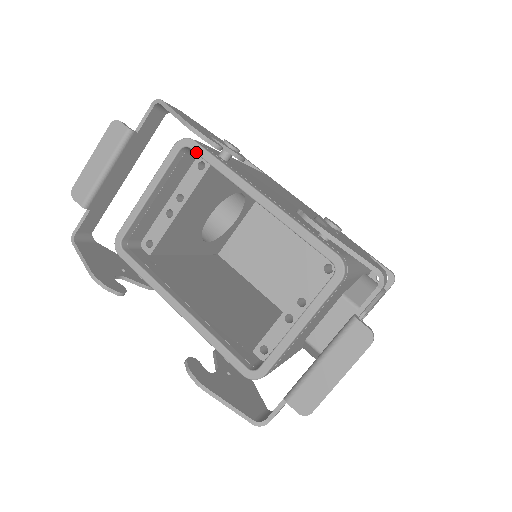
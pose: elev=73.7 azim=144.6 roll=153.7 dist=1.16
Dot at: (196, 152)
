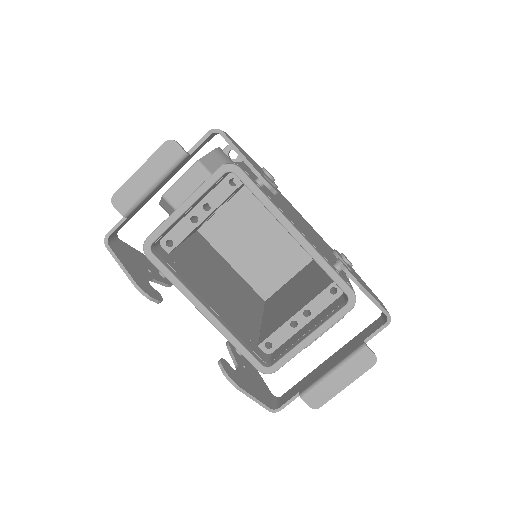
Dot at: (241, 180)
